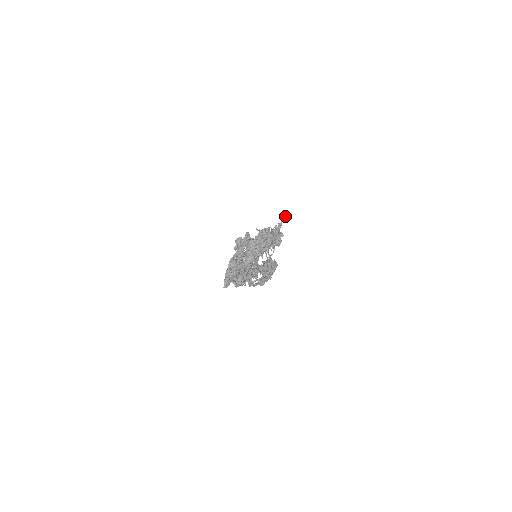
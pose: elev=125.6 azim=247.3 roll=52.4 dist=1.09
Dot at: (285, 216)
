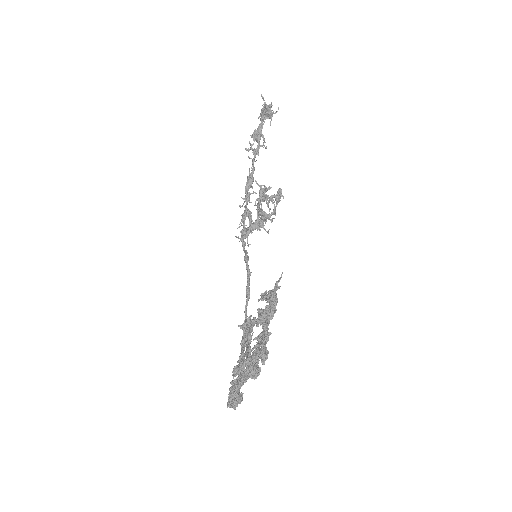
Dot at: (281, 277)
